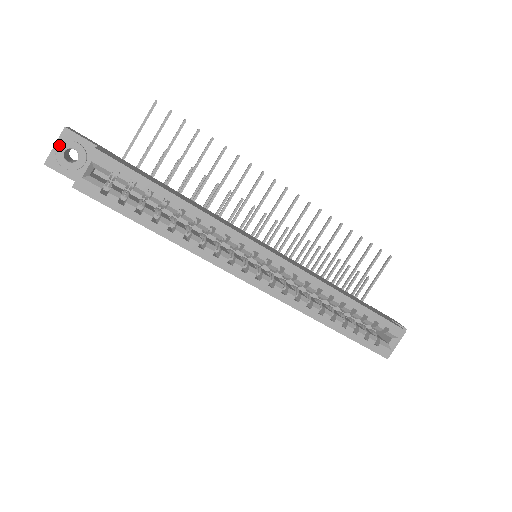
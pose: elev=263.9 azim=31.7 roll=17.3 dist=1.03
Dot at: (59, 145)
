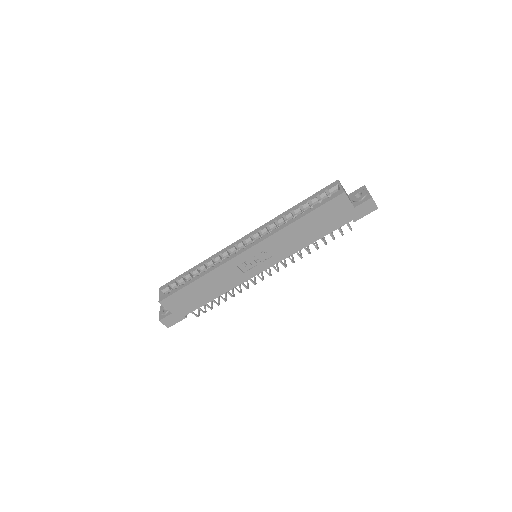
Dot at: (160, 311)
